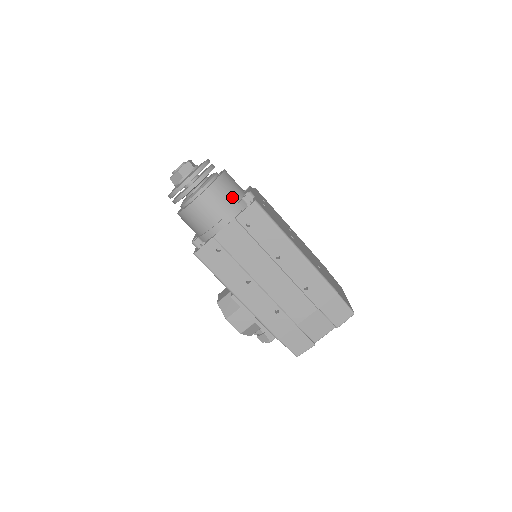
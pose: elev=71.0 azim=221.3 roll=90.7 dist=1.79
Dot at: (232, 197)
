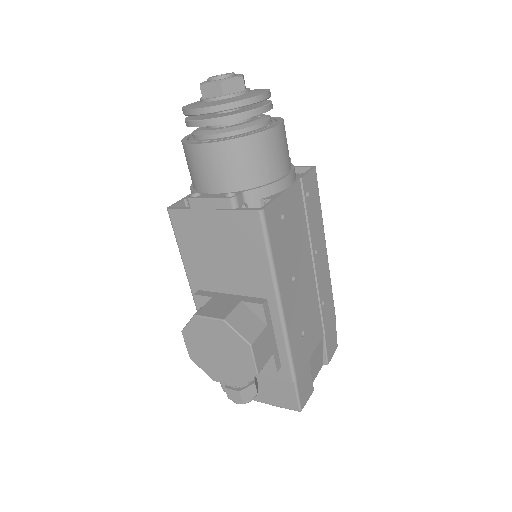
Dot at: occluded
